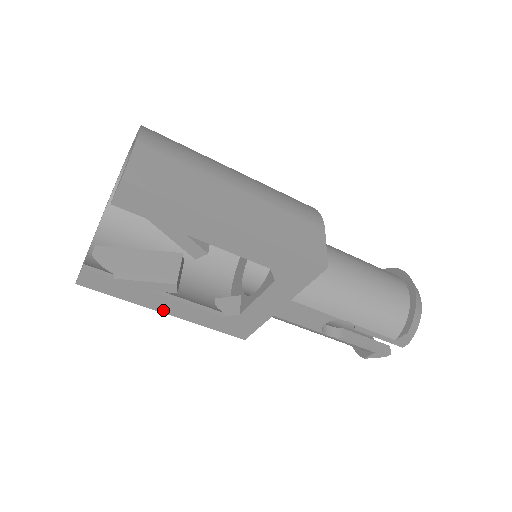
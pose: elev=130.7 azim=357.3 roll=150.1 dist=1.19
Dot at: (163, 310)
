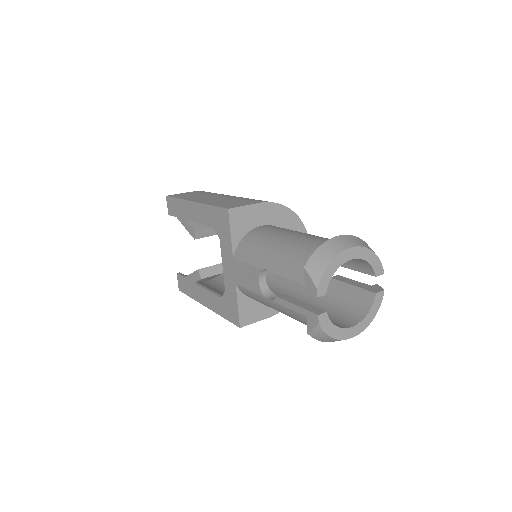
Dot at: (204, 303)
